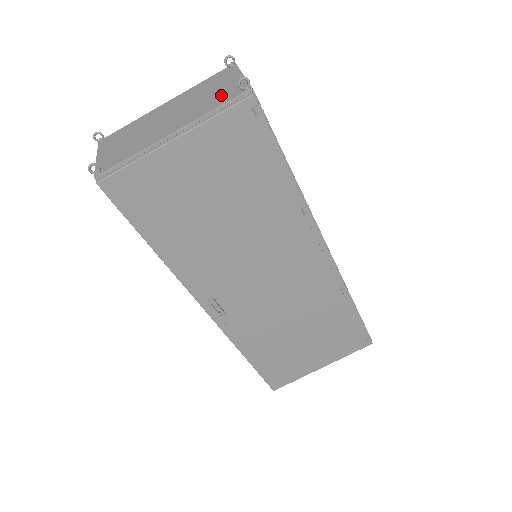
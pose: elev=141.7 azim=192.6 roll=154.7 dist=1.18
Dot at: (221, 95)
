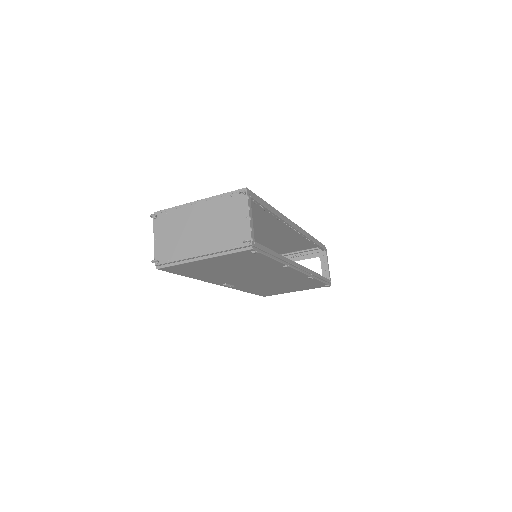
Dot at: (233, 234)
